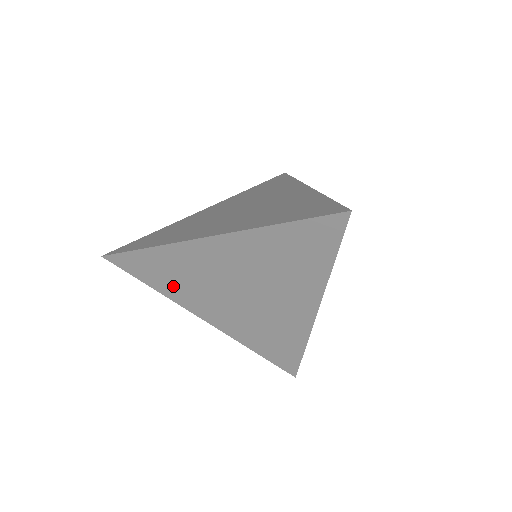
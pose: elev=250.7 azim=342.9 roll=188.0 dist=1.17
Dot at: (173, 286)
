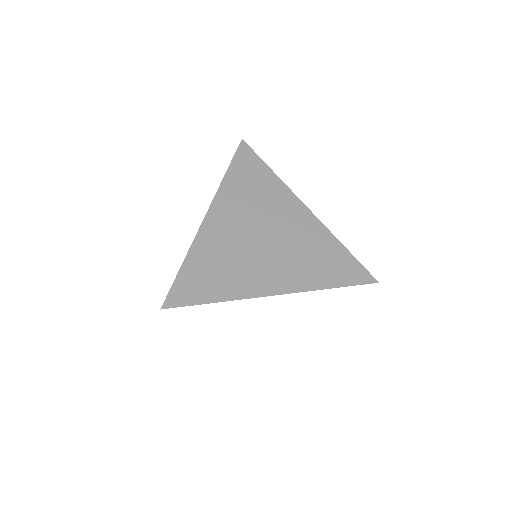
Dot at: occluded
